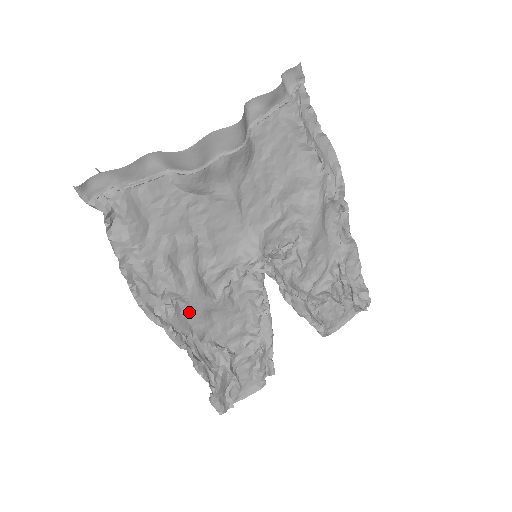
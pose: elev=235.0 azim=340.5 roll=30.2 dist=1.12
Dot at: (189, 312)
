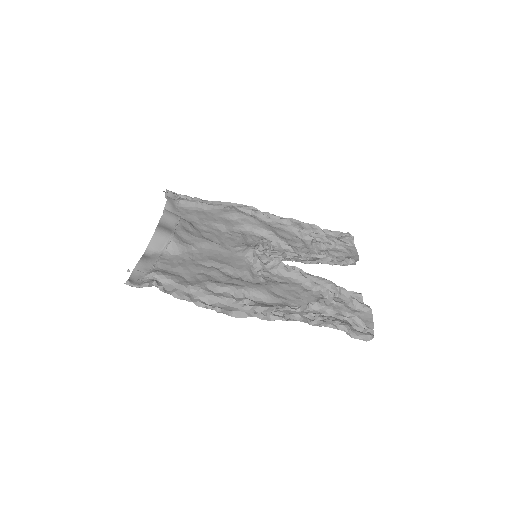
Dot at: (262, 300)
